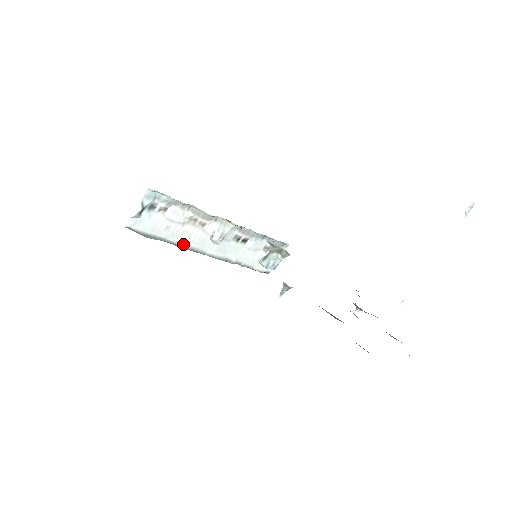
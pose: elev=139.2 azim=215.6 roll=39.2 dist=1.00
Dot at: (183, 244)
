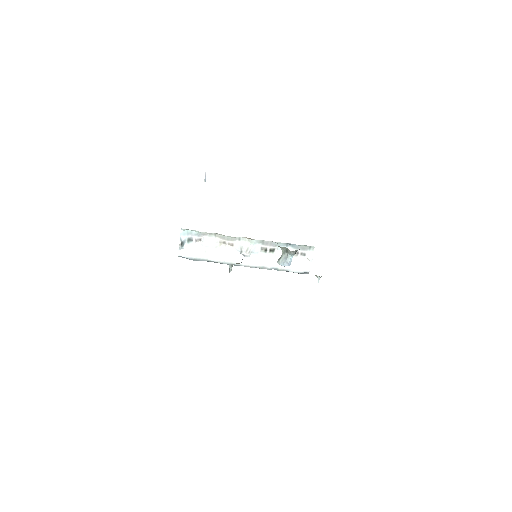
Dot at: (222, 261)
